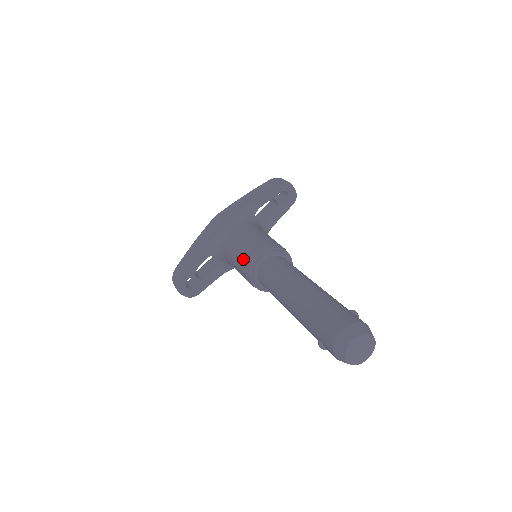
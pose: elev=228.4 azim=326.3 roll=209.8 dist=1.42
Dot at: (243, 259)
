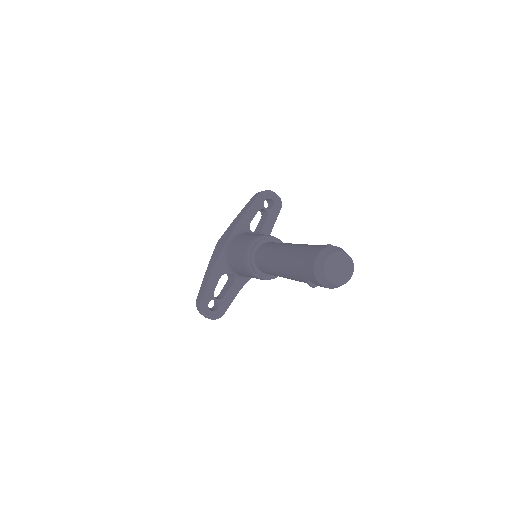
Dot at: (241, 258)
